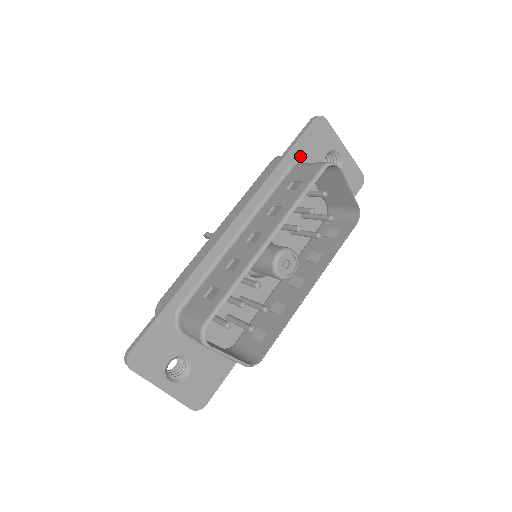
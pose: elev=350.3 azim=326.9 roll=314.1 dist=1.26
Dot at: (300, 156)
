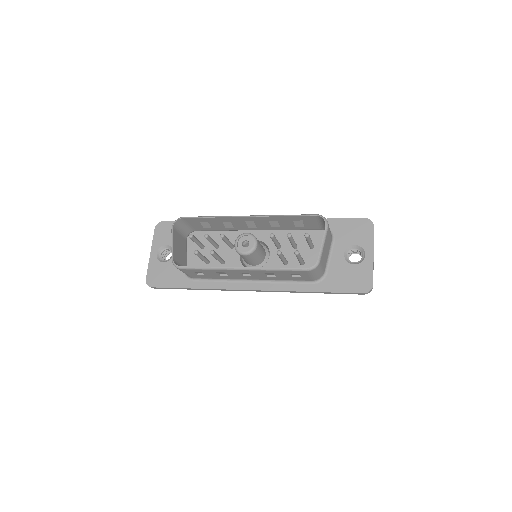
Dot at: (333, 228)
